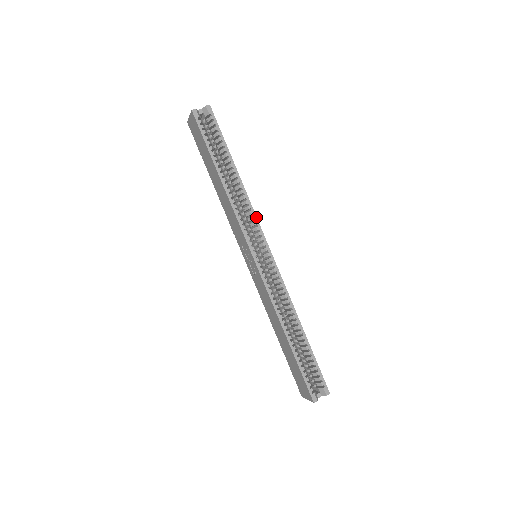
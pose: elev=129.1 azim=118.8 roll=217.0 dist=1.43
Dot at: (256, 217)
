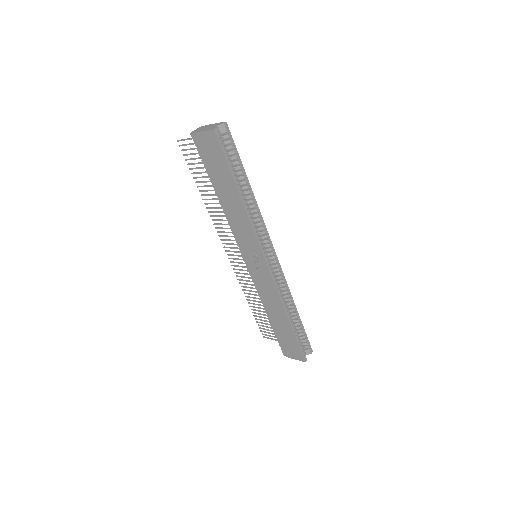
Dot at: (265, 226)
